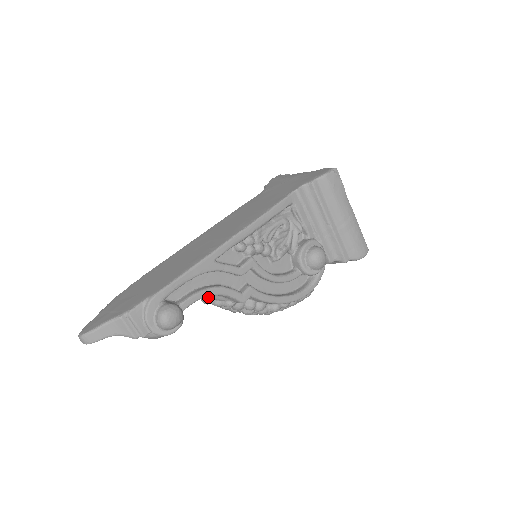
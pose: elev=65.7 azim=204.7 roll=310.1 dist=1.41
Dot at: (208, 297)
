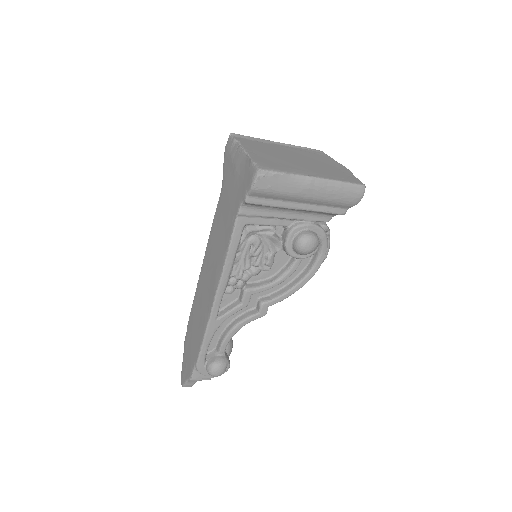
Dot at: occluded
